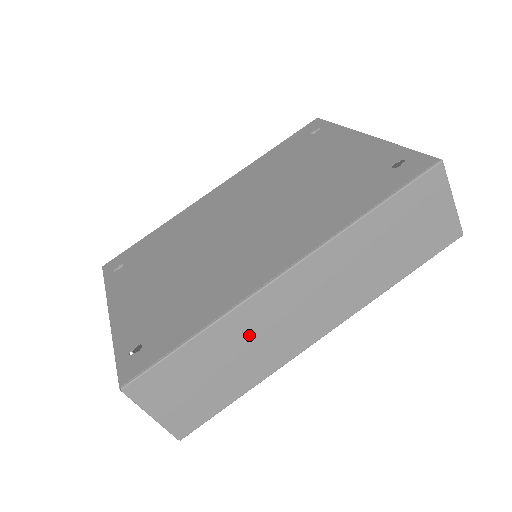
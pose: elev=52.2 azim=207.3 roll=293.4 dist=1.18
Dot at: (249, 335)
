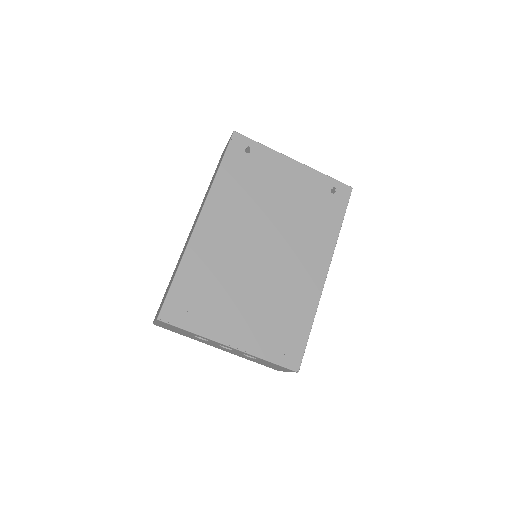
Dot at: occluded
